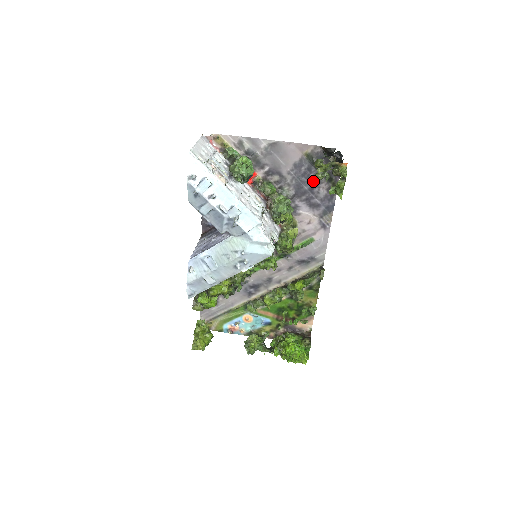
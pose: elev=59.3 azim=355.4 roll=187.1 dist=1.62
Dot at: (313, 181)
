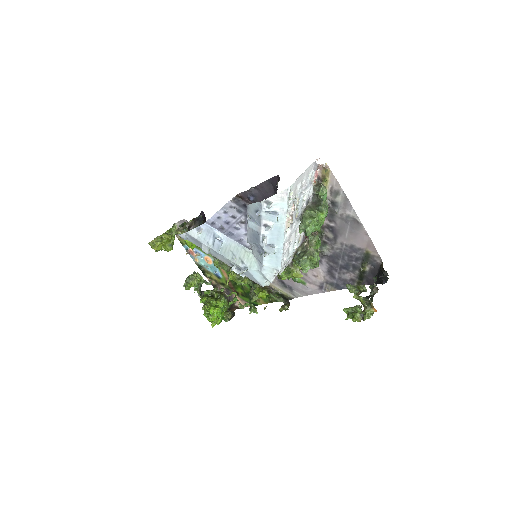
Dot at: (350, 265)
